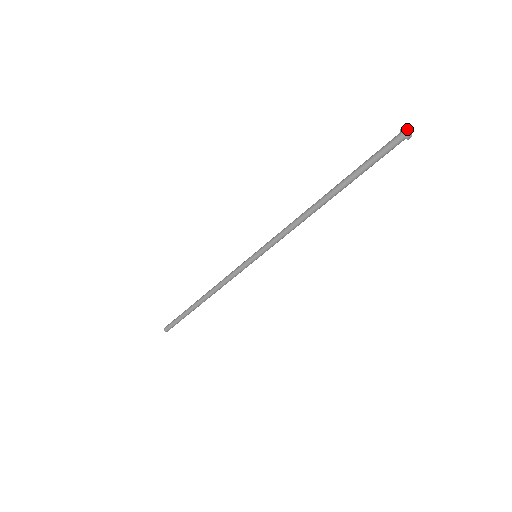
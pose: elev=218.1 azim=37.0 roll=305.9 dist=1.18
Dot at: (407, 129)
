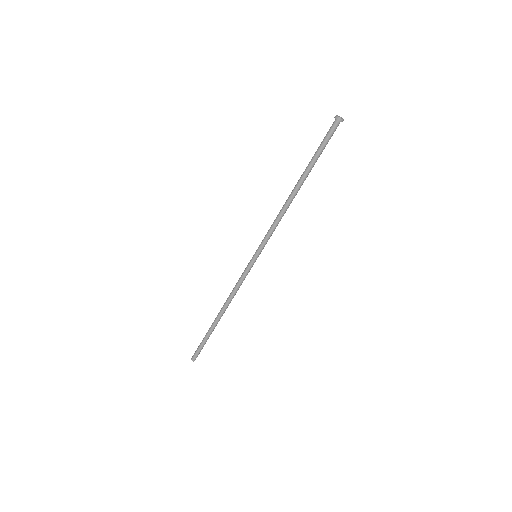
Dot at: (338, 116)
